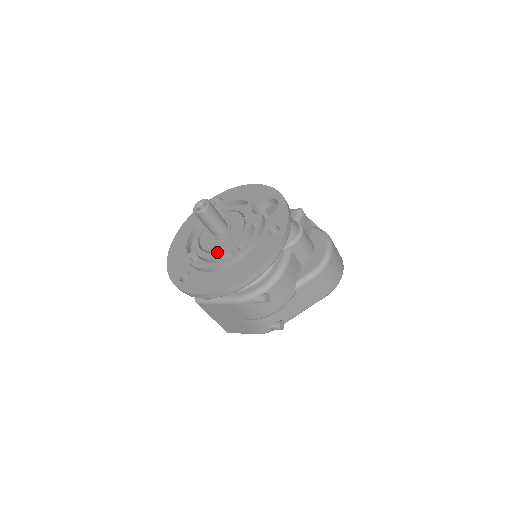
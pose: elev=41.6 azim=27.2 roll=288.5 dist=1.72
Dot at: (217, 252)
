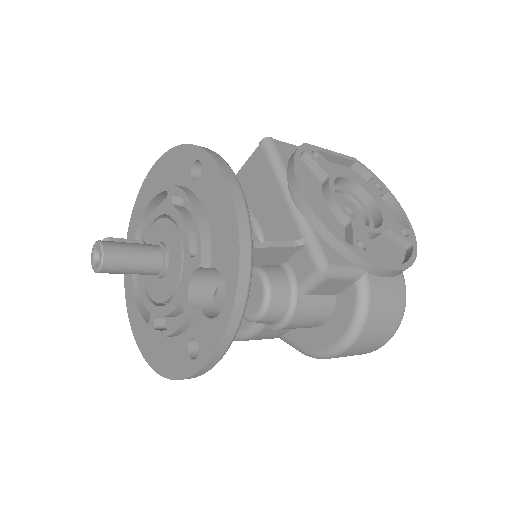
Dot at: (144, 291)
